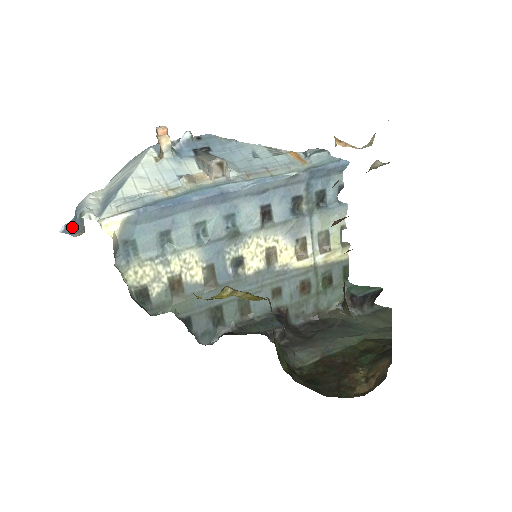
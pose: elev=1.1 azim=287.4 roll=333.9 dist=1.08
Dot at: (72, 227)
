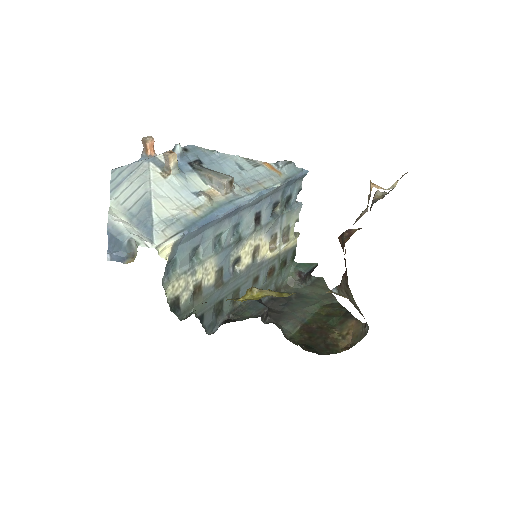
Dot at: (118, 254)
